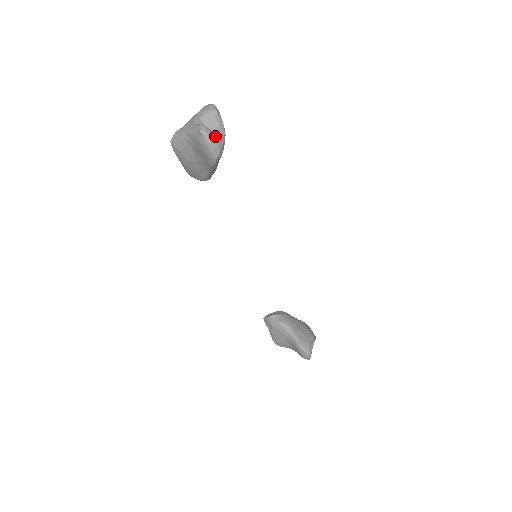
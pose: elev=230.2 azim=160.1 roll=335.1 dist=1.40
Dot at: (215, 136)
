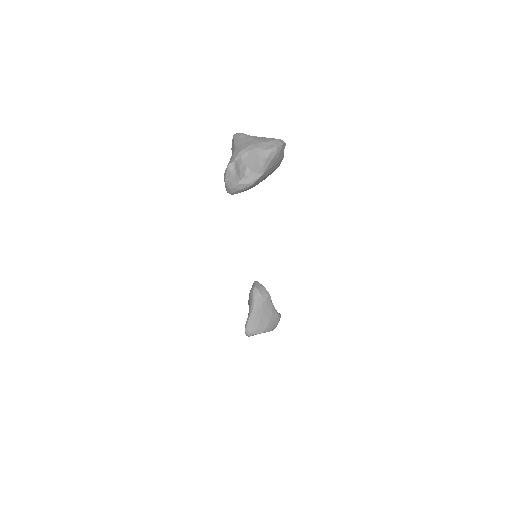
Dot at: (238, 179)
